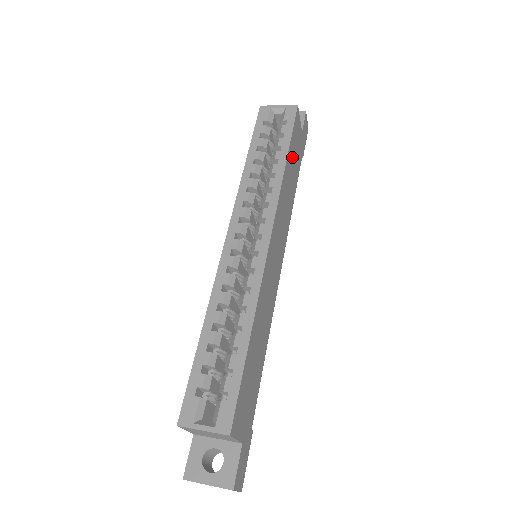
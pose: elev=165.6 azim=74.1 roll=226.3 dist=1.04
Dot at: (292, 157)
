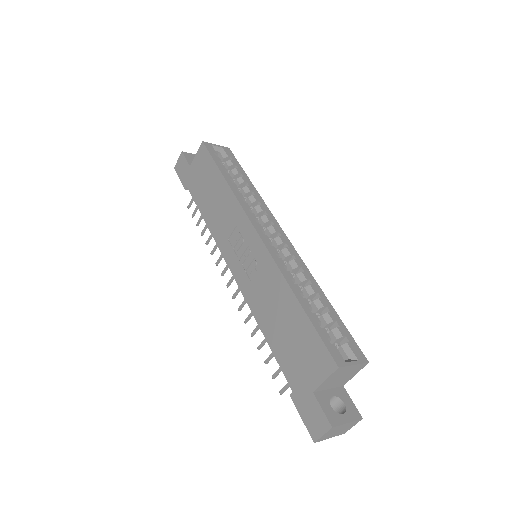
Dot at: occluded
